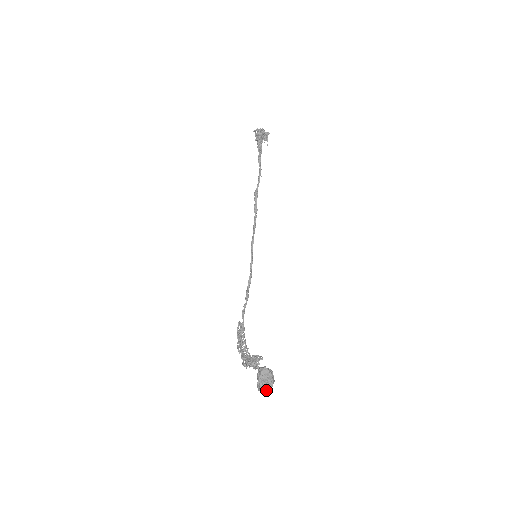
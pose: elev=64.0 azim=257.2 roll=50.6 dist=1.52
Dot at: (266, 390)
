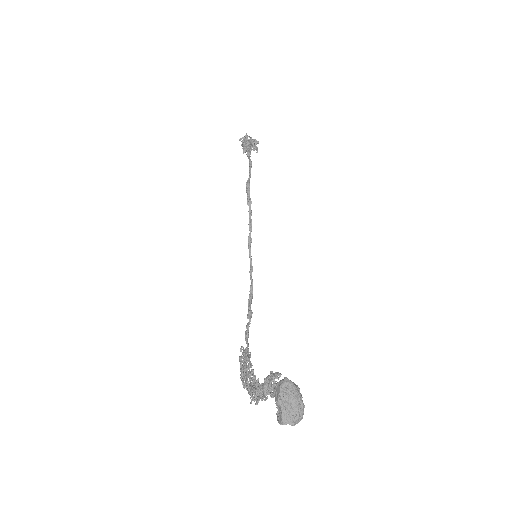
Dot at: (292, 421)
